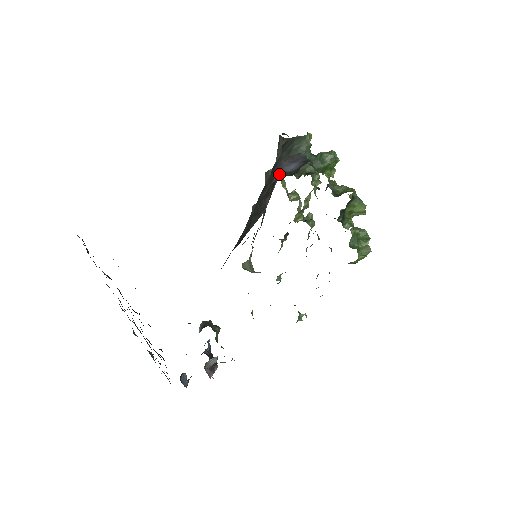
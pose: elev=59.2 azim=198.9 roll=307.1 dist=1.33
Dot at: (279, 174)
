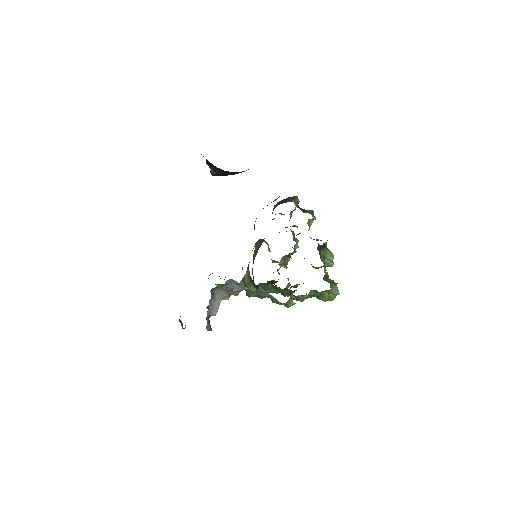
Dot at: occluded
